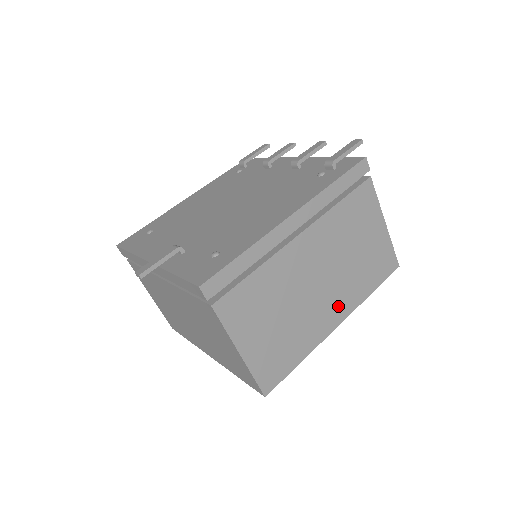
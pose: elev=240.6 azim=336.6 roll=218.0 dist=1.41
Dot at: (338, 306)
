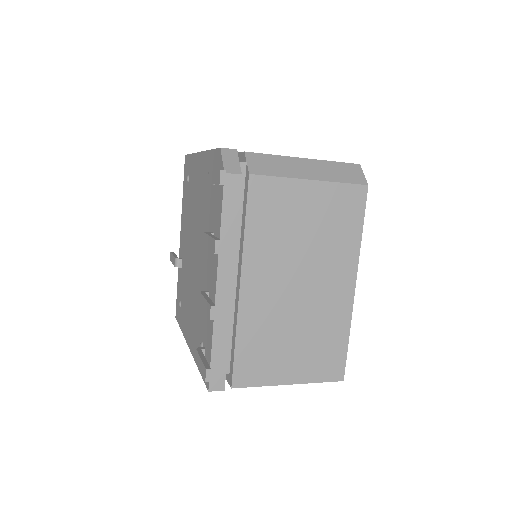
Dot at: occluded
